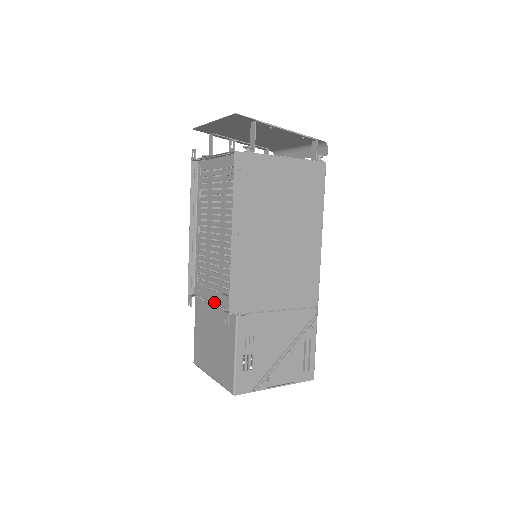
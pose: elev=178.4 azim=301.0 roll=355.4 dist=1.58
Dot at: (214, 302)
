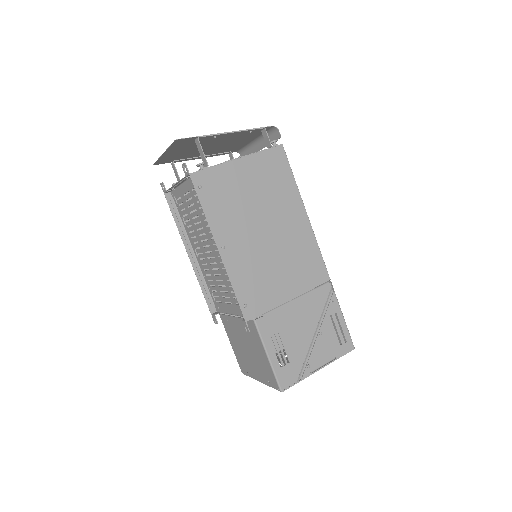
Dot at: (233, 314)
